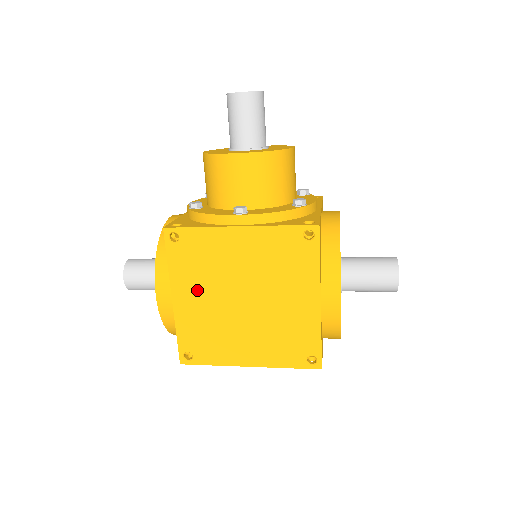
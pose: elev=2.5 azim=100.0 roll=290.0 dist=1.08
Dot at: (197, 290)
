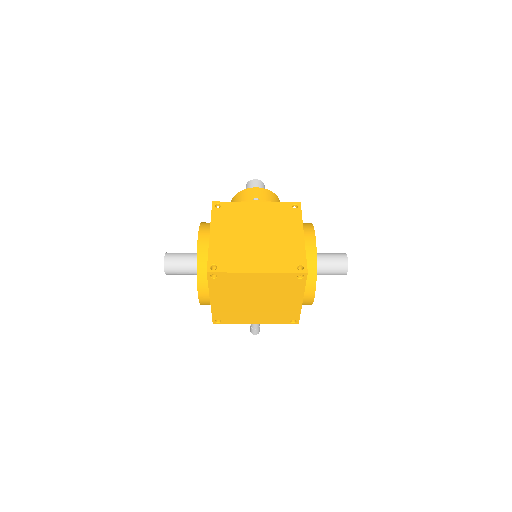
Dot at: (227, 230)
